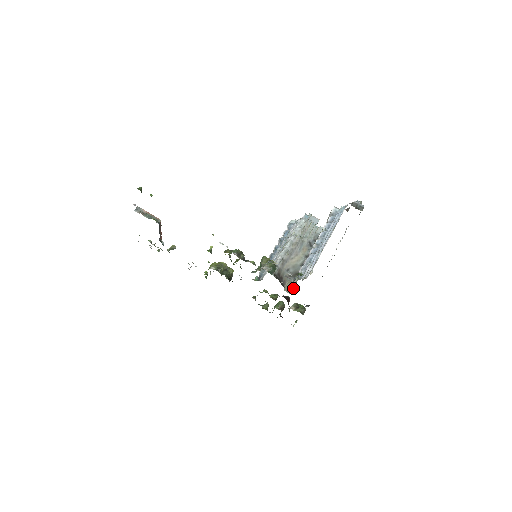
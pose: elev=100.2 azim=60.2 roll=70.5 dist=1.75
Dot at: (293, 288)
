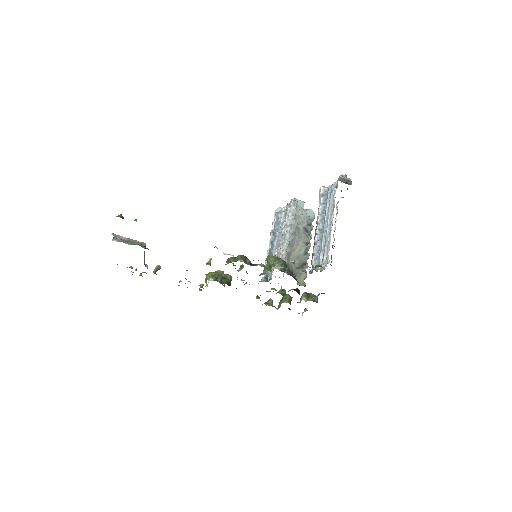
Dot at: (304, 279)
